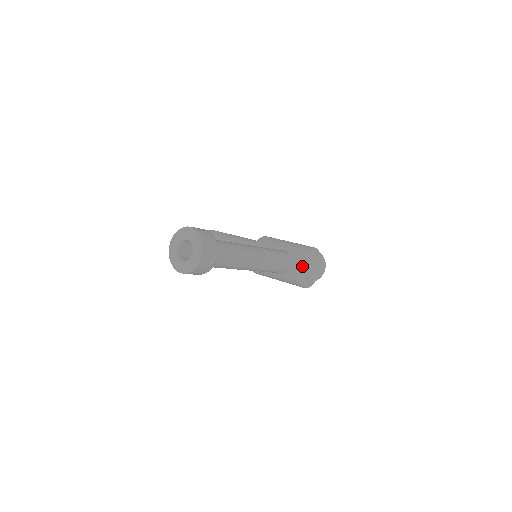
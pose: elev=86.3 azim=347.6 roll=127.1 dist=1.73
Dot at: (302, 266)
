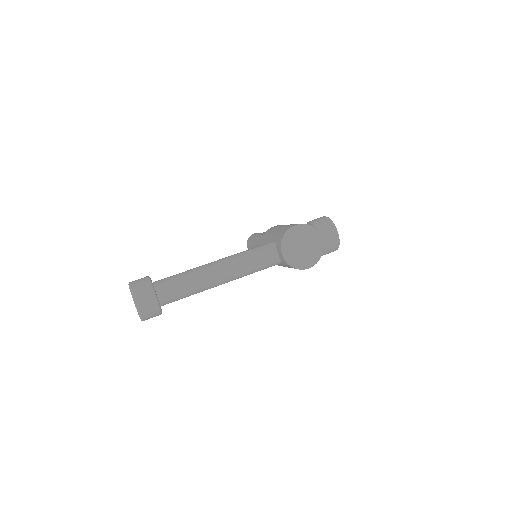
Dot at: (285, 252)
